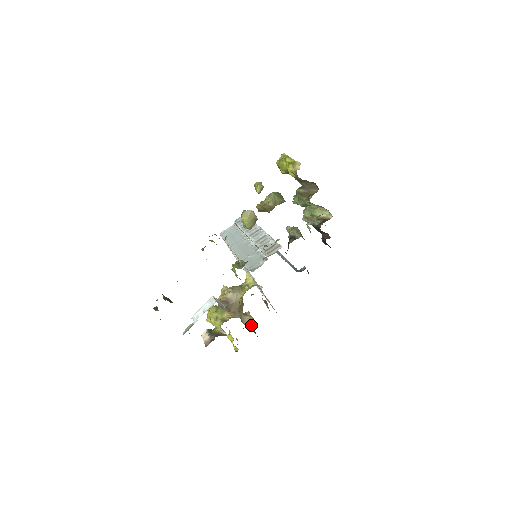
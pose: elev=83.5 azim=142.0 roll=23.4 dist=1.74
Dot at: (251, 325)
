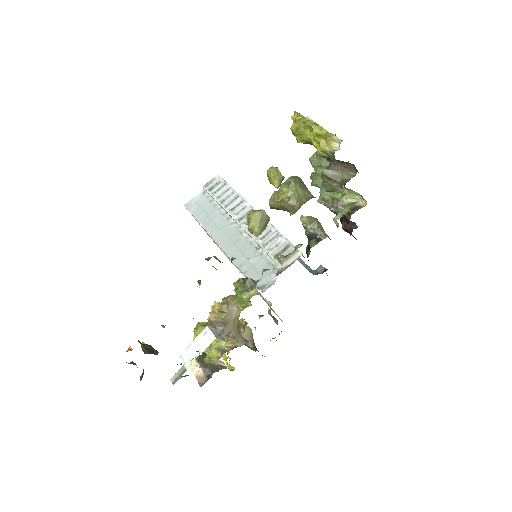
Dot at: (251, 340)
